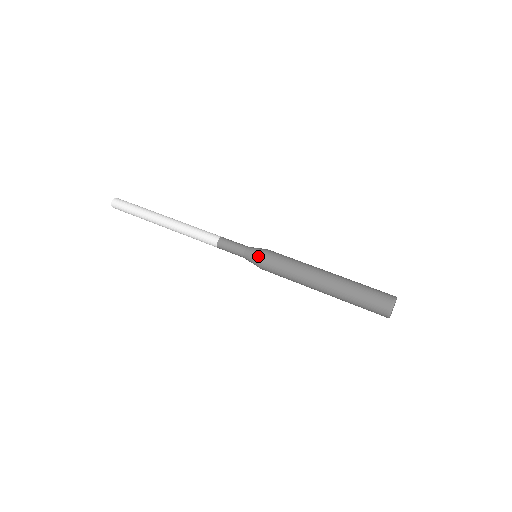
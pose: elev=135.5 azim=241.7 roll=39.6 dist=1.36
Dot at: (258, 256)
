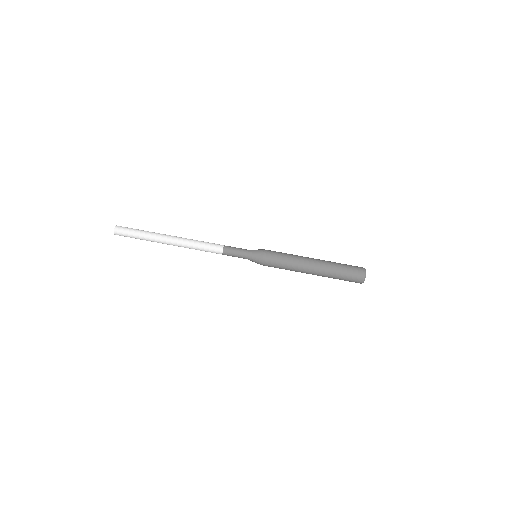
Dot at: (259, 262)
